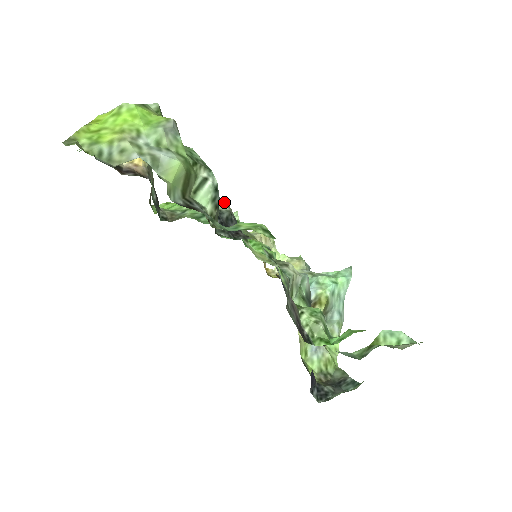
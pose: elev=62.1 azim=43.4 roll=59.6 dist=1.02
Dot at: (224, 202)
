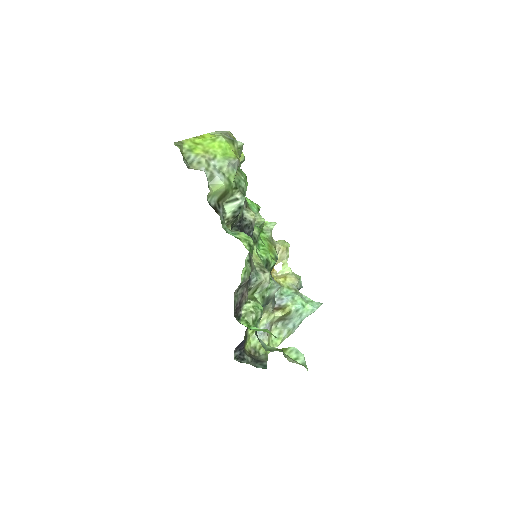
Dot at: (254, 215)
